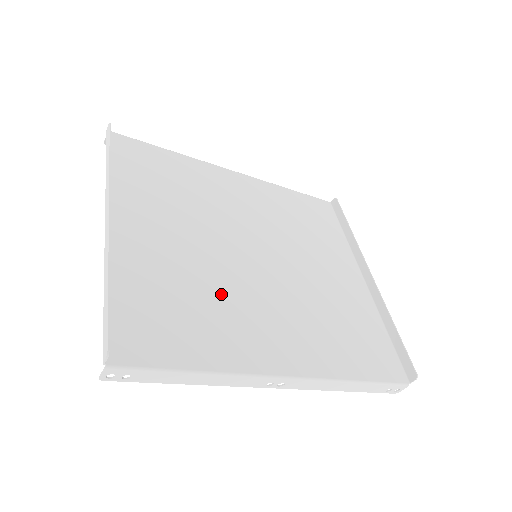
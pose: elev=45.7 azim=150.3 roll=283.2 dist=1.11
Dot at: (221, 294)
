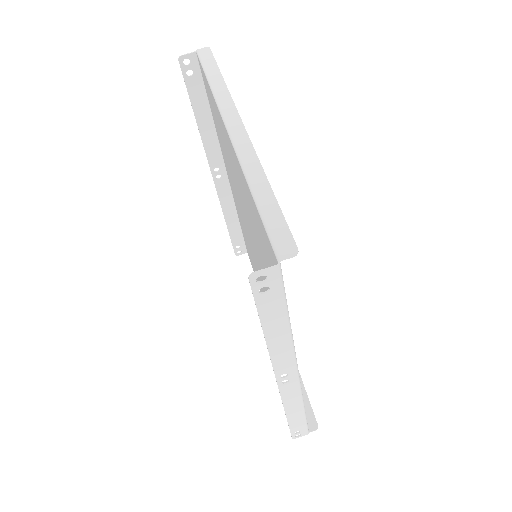
Dot at: occluded
